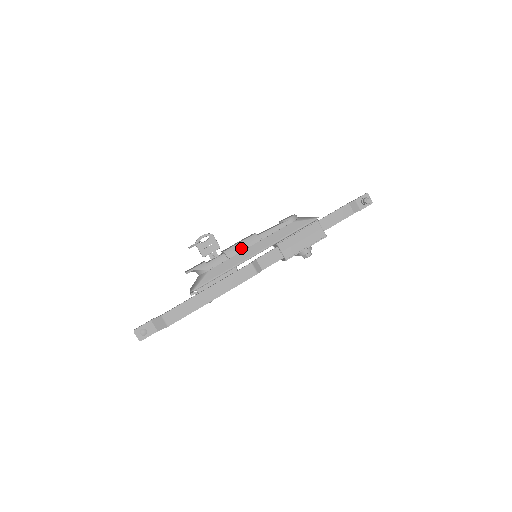
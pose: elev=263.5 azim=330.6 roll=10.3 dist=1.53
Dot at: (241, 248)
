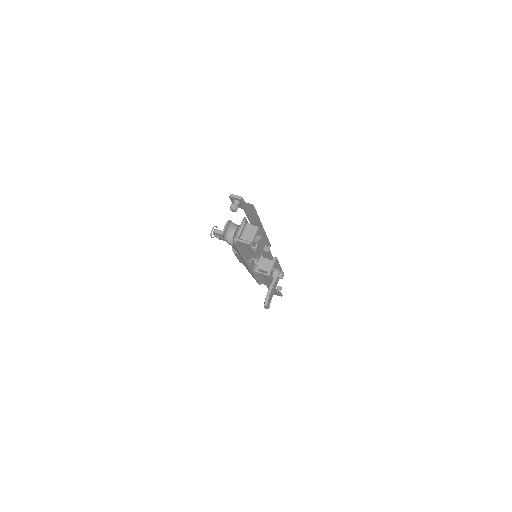
Dot at: occluded
